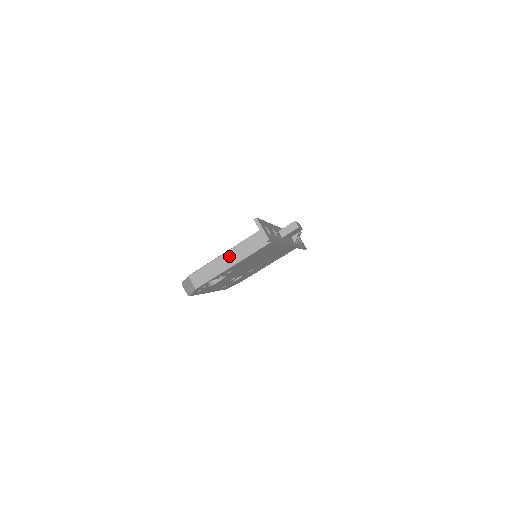
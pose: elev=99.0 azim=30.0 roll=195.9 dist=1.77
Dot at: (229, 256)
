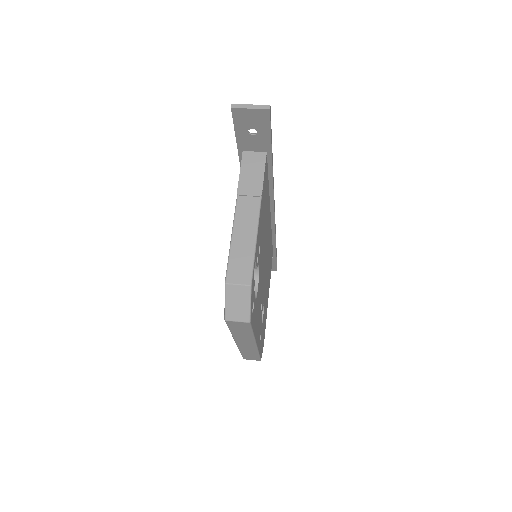
Dot at: (243, 213)
